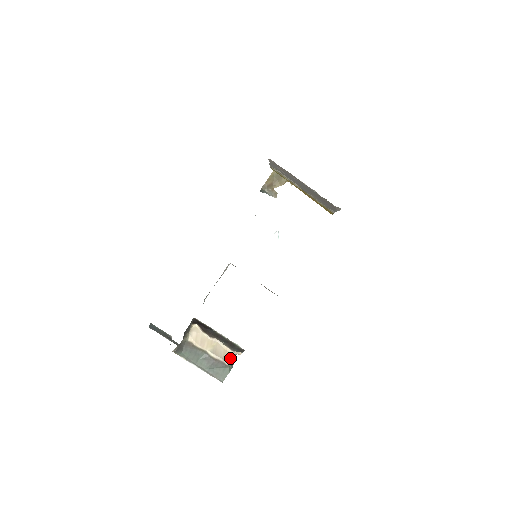
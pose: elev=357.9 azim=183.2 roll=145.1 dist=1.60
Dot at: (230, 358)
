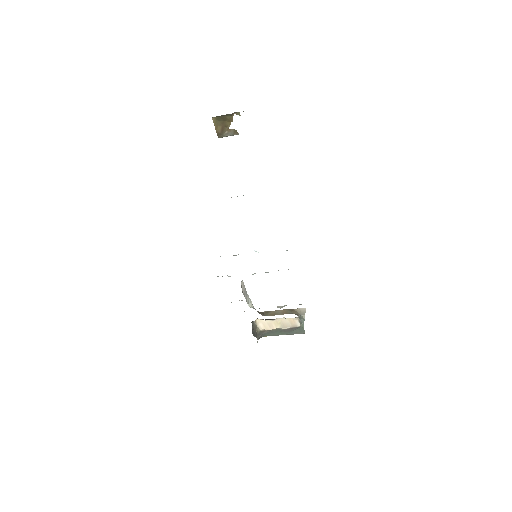
Dot at: (297, 322)
